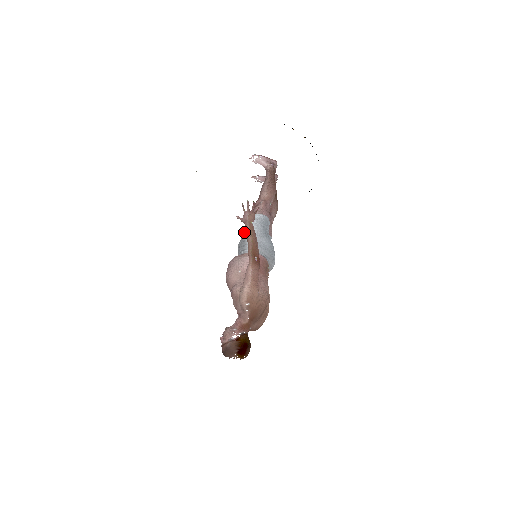
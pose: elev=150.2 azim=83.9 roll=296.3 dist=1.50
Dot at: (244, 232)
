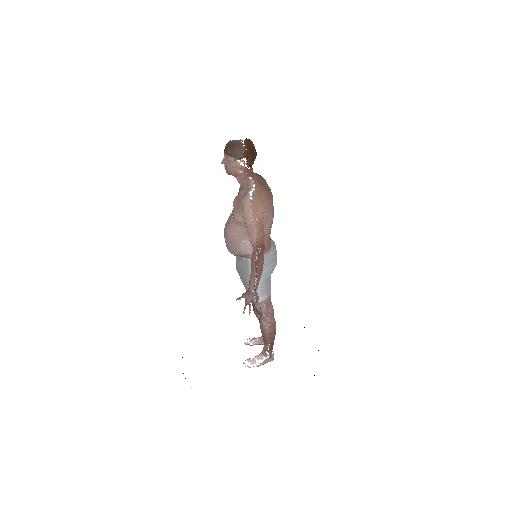
Dot at: occluded
